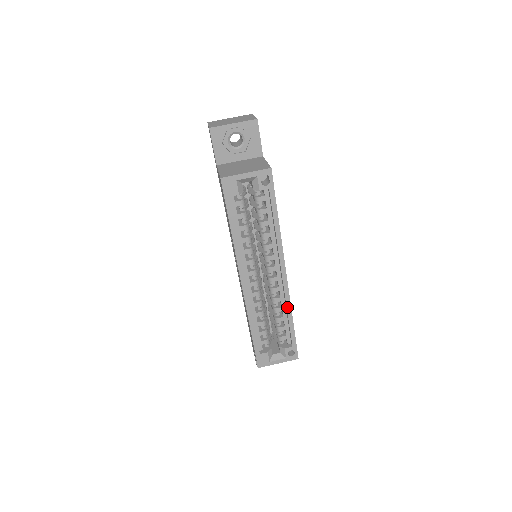
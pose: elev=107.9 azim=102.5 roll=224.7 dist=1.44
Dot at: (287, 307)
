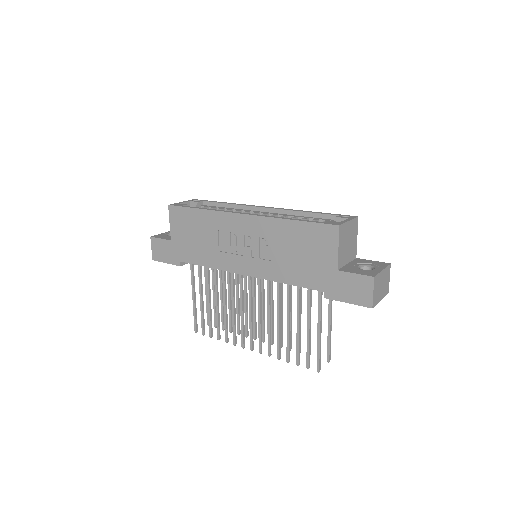
Dot at: (294, 211)
